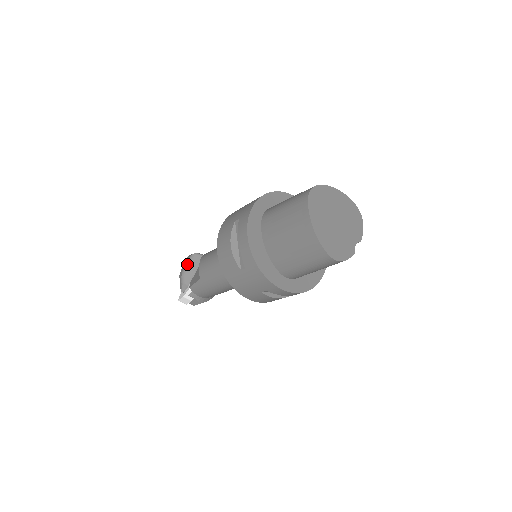
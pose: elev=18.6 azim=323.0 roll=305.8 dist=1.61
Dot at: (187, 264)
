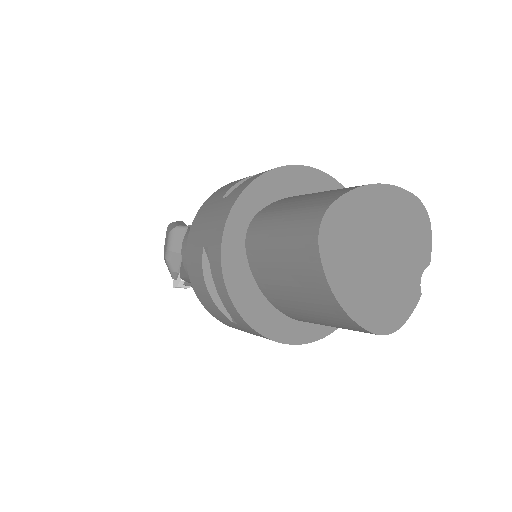
Dot at: (168, 245)
